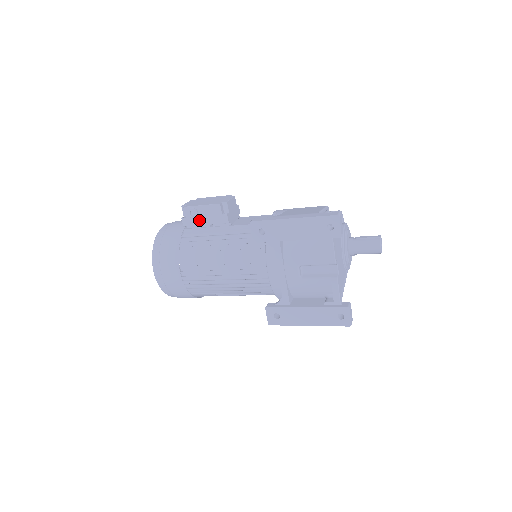
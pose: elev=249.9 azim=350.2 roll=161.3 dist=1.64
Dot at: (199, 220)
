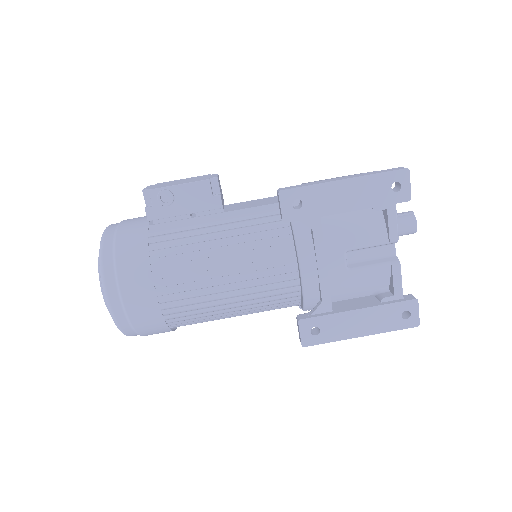
Dot at: (175, 208)
